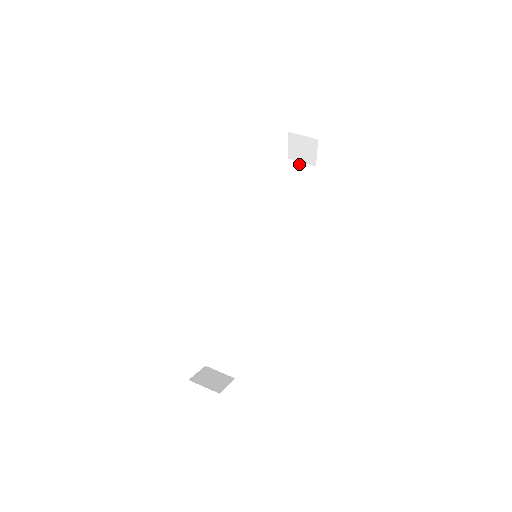
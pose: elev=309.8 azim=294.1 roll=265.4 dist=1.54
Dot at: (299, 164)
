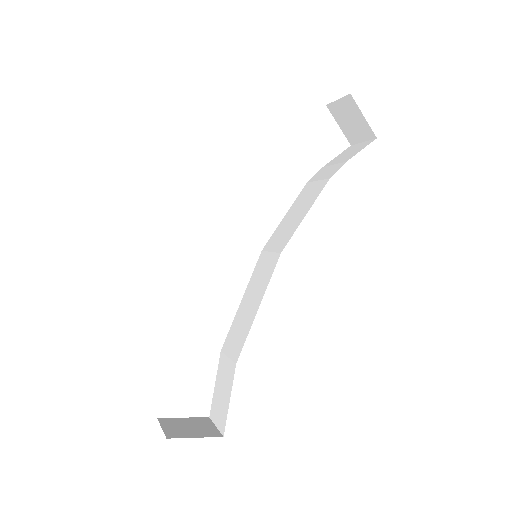
Dot at: (359, 145)
